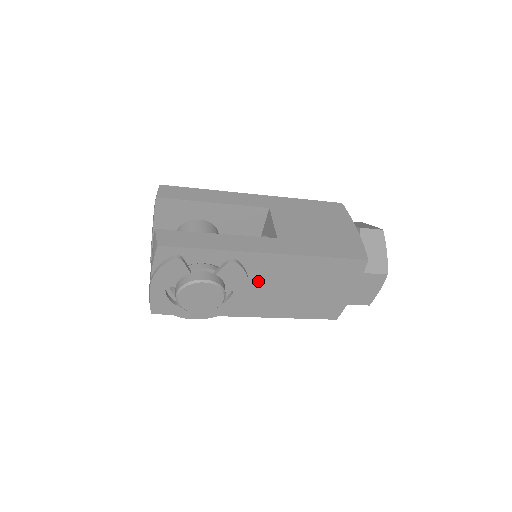
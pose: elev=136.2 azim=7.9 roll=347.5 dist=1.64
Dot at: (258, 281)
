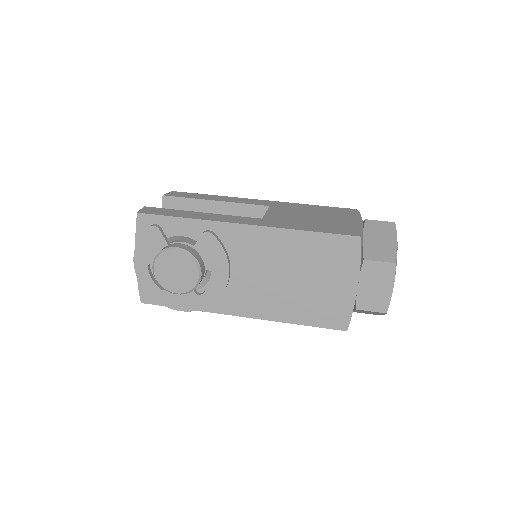
Dot at: (241, 263)
